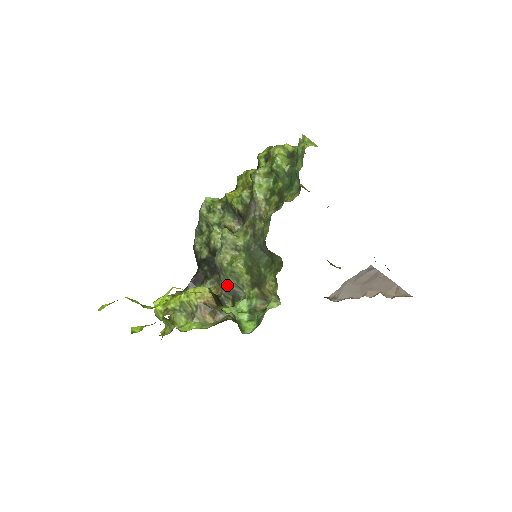
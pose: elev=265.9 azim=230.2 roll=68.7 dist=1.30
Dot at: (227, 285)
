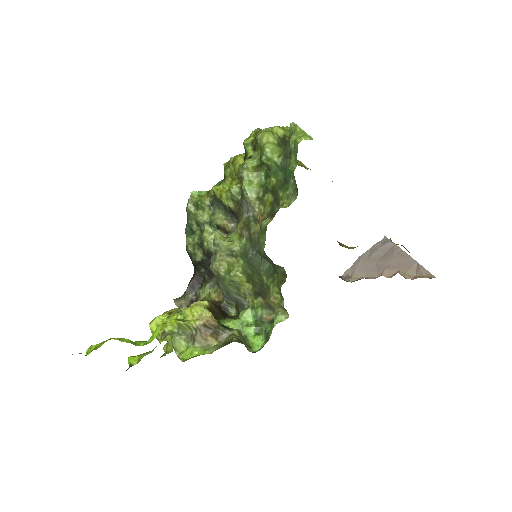
Dot at: (228, 293)
